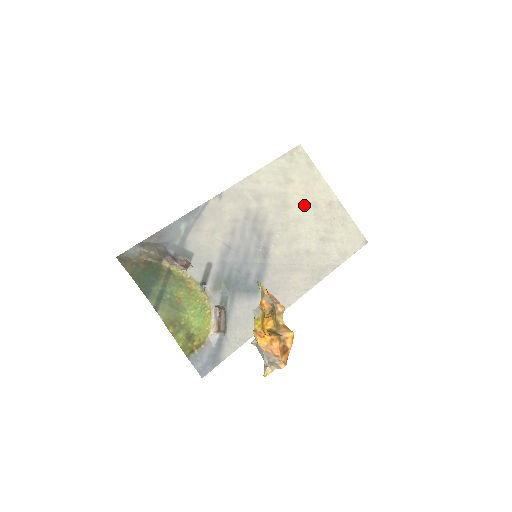
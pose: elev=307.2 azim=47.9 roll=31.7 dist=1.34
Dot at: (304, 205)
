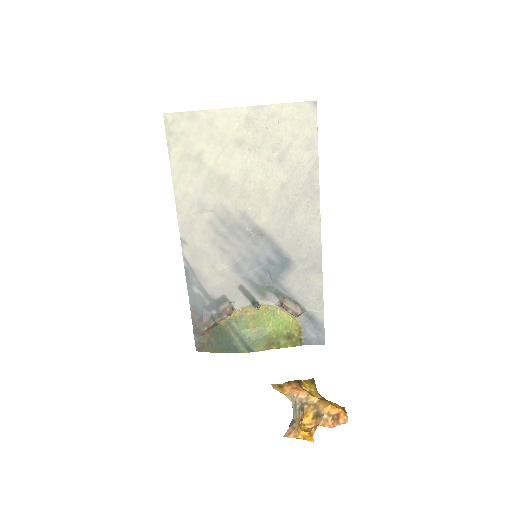
Dot at: (233, 157)
